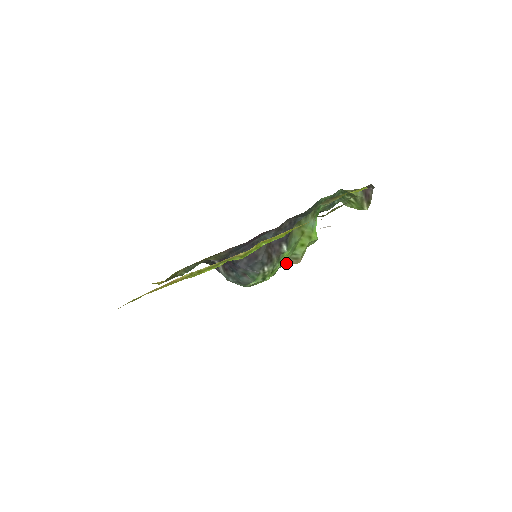
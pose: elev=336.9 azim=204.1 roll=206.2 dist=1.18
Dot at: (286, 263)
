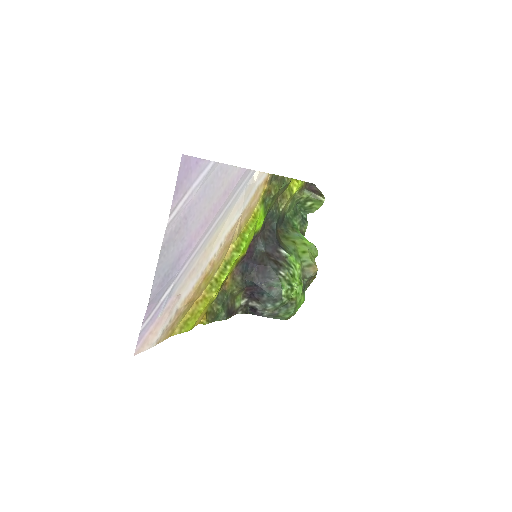
Dot at: (307, 275)
